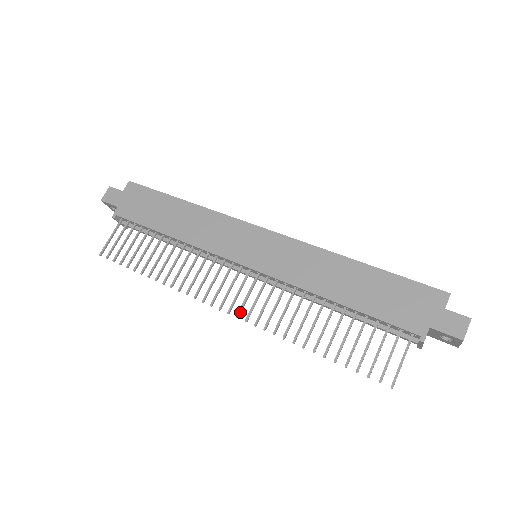
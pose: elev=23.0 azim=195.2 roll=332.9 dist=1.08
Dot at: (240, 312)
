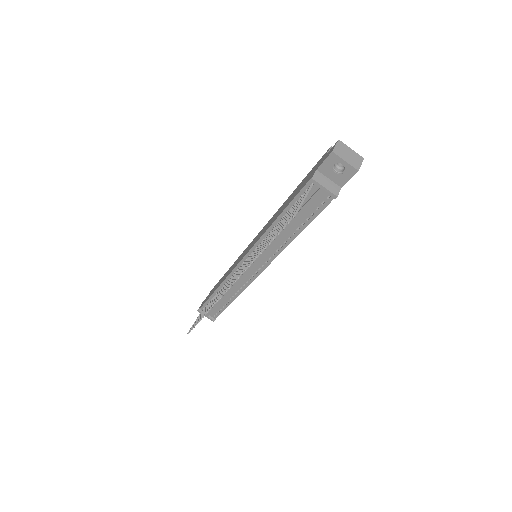
Dot at: occluded
